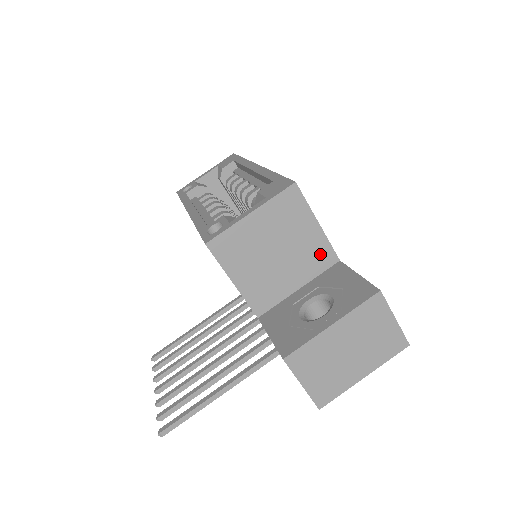
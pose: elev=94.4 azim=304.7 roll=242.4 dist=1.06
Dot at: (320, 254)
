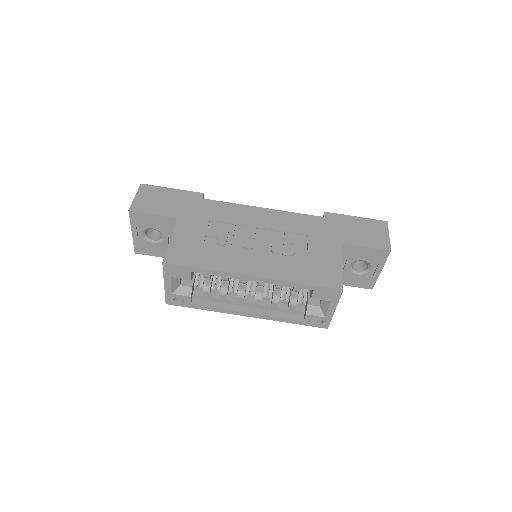
Dot at: occluded
